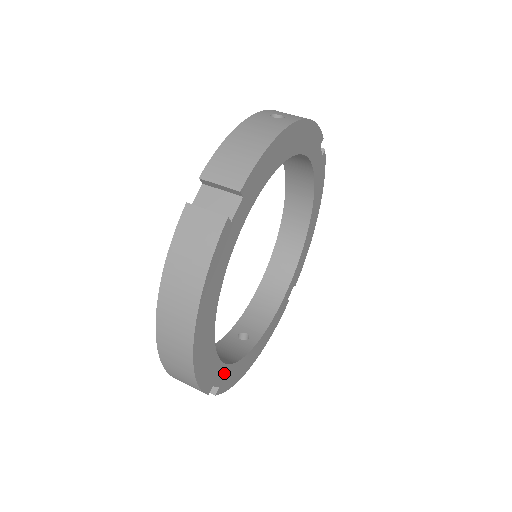
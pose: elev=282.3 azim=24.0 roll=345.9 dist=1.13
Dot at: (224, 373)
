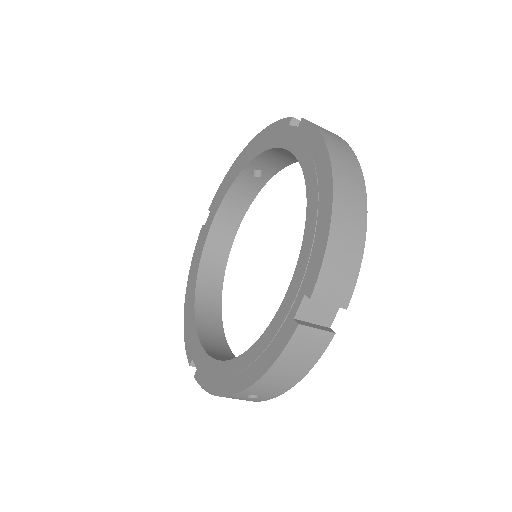
Dot at: occluded
